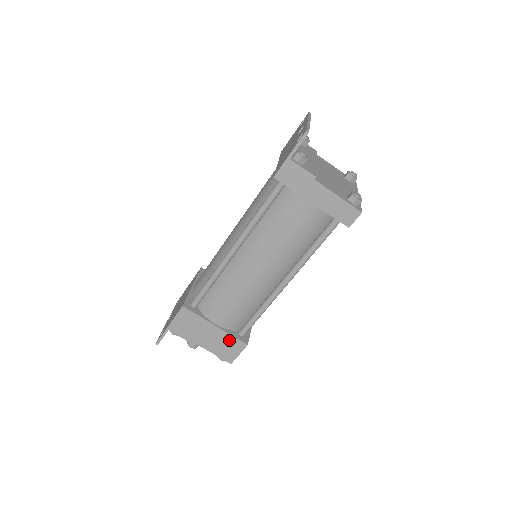
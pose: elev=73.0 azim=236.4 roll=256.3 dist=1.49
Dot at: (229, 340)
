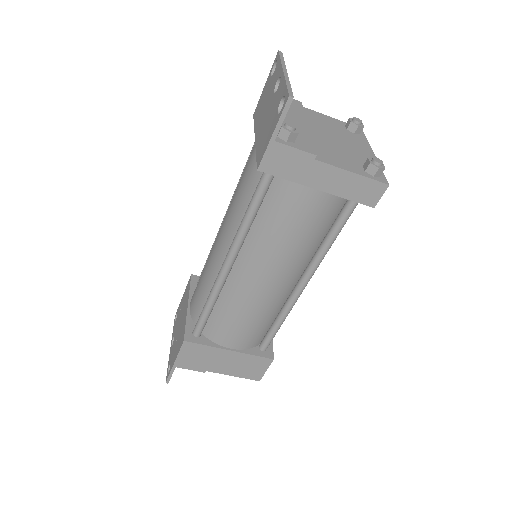
Dot at: (250, 360)
